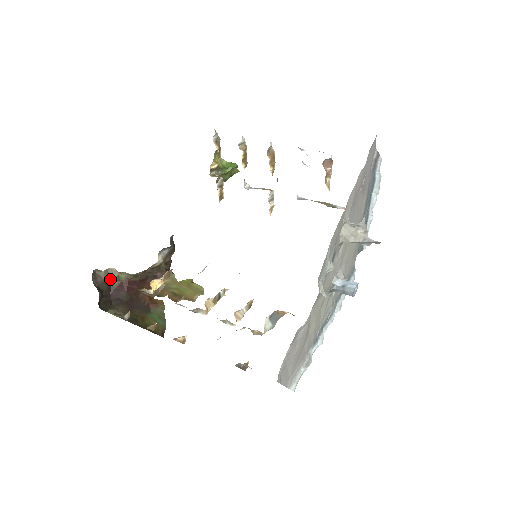
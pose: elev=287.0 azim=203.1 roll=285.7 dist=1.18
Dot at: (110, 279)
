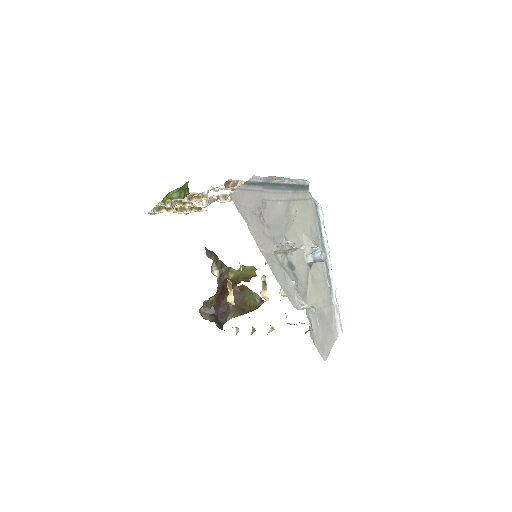
Dot at: (210, 305)
